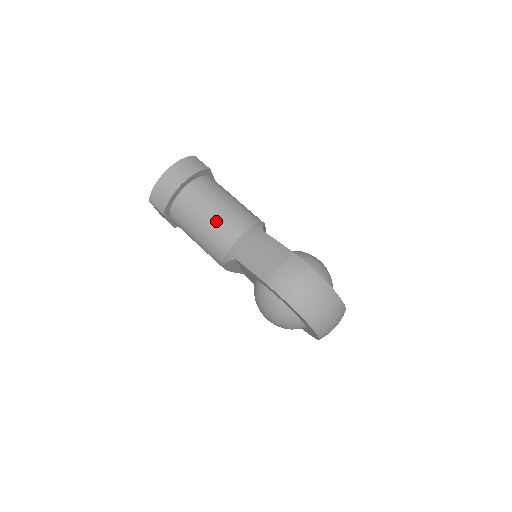
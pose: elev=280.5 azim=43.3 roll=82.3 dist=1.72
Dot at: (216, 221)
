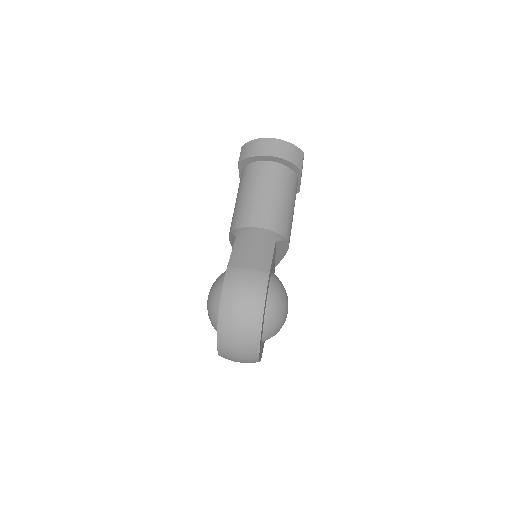
Dot at: (258, 201)
